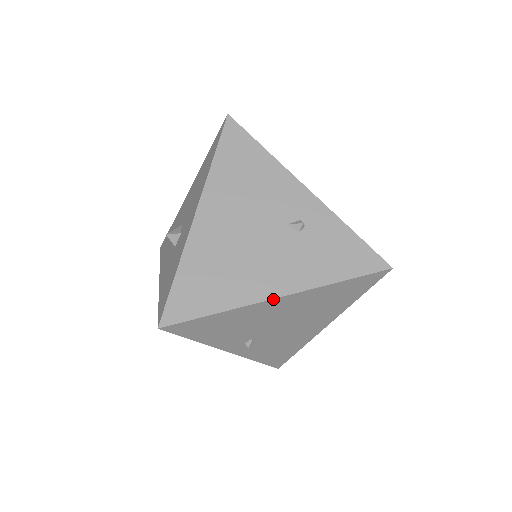
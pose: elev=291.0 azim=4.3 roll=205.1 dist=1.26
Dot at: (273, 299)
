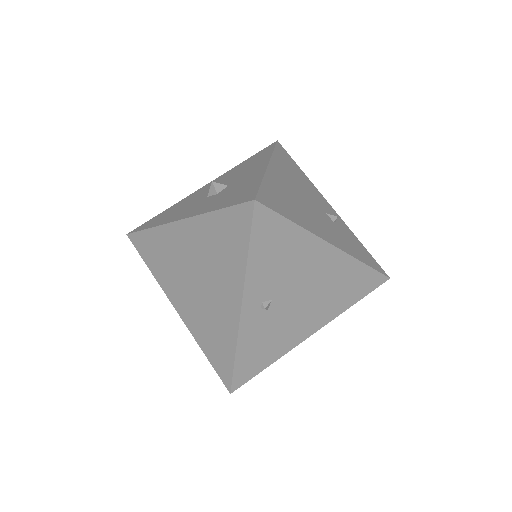
Dot at: (329, 244)
